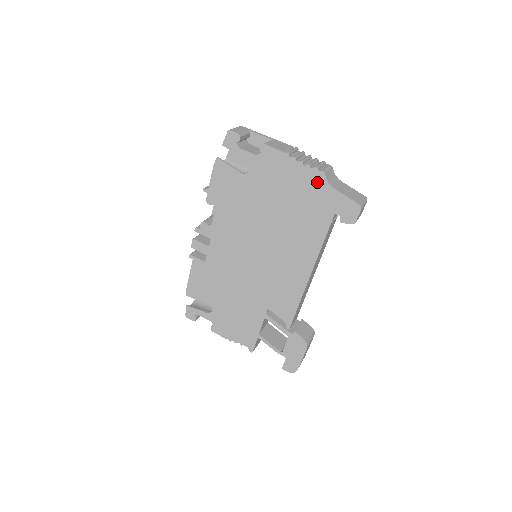
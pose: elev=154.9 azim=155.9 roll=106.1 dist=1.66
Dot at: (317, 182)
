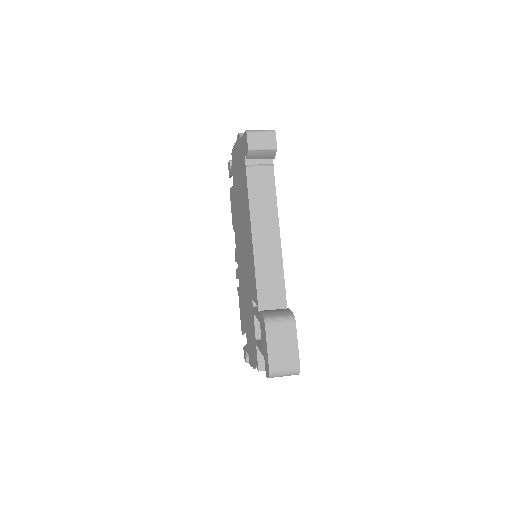
Dot at: (239, 144)
